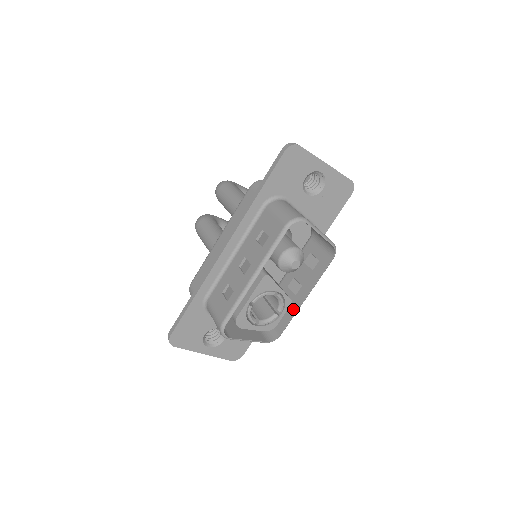
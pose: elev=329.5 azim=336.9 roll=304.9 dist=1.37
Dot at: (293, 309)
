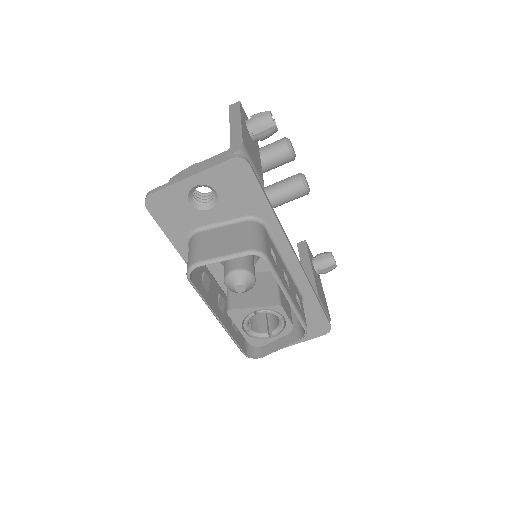
Dot at: (292, 306)
